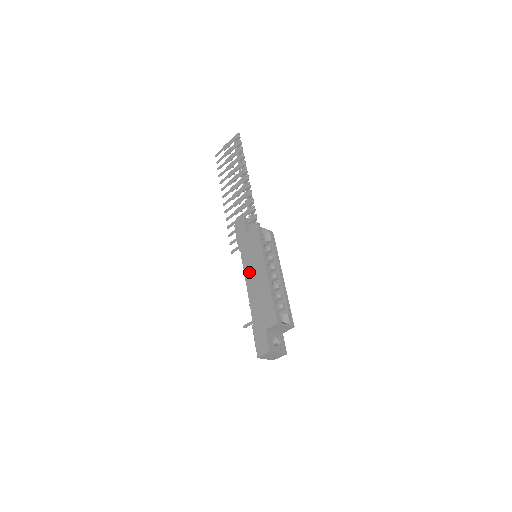
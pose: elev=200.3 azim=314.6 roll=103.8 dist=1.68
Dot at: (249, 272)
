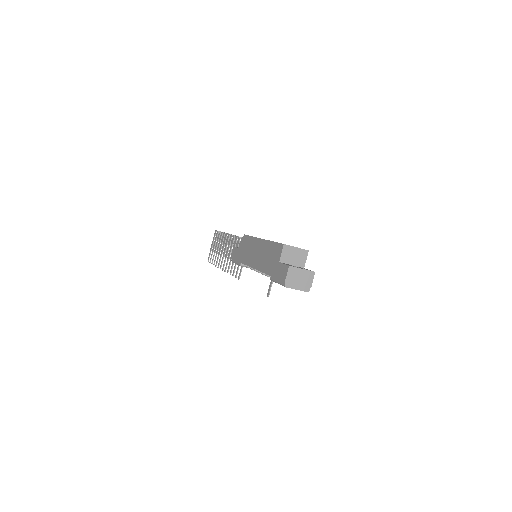
Dot at: (252, 260)
